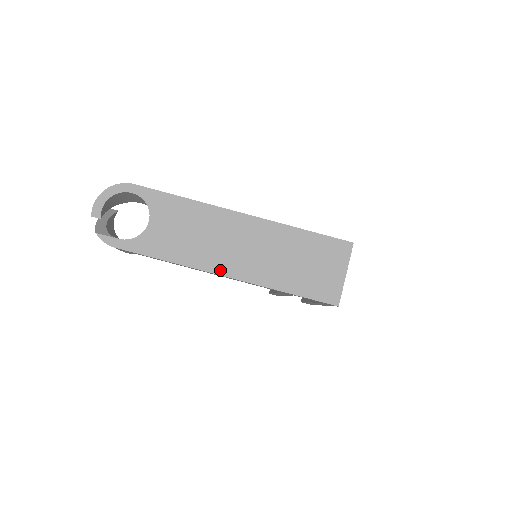
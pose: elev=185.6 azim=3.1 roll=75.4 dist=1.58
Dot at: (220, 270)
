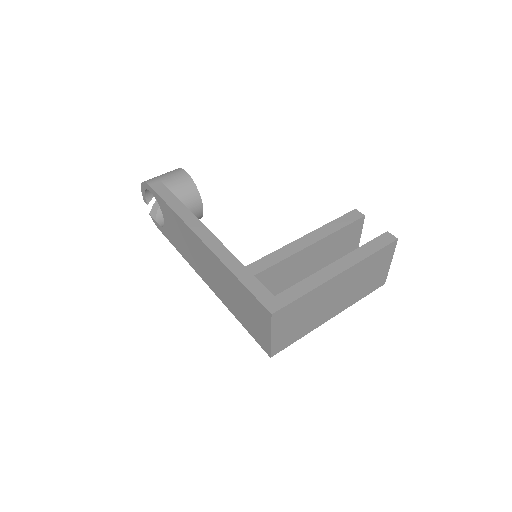
Dot at: (202, 277)
